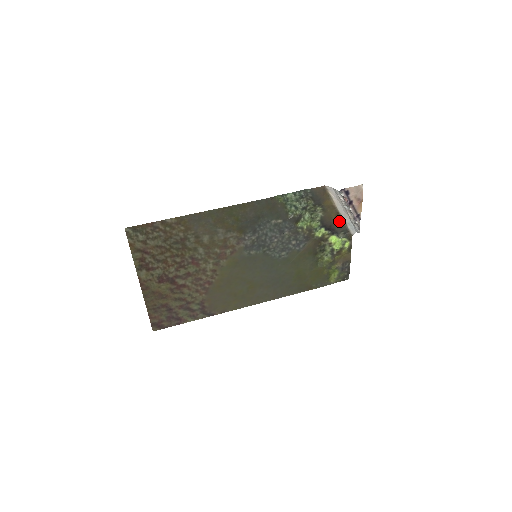
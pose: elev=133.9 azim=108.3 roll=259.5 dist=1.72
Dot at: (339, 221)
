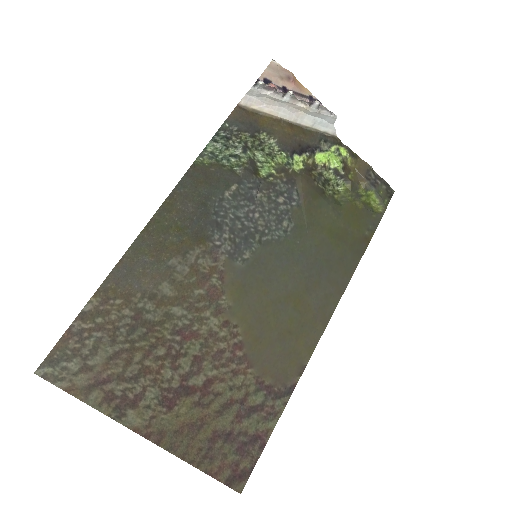
Dot at: (302, 132)
